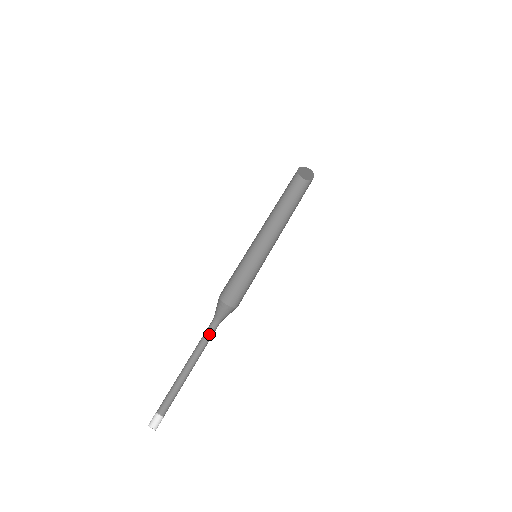
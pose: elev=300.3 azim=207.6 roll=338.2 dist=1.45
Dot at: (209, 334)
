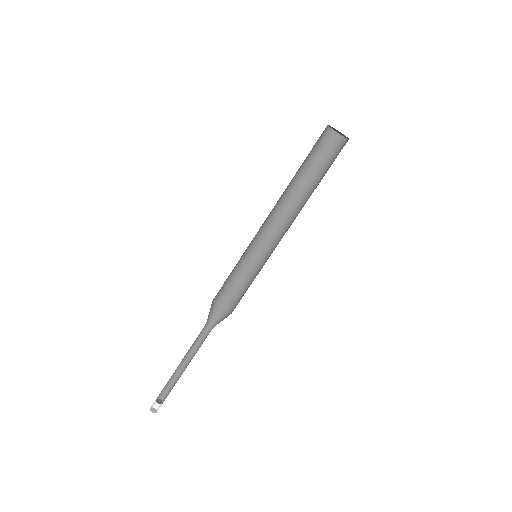
Dot at: (204, 337)
